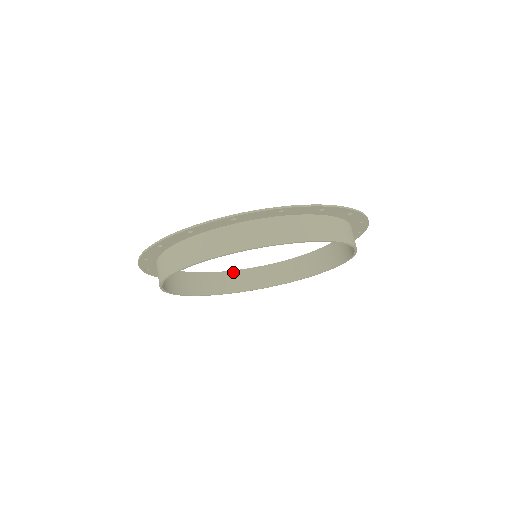
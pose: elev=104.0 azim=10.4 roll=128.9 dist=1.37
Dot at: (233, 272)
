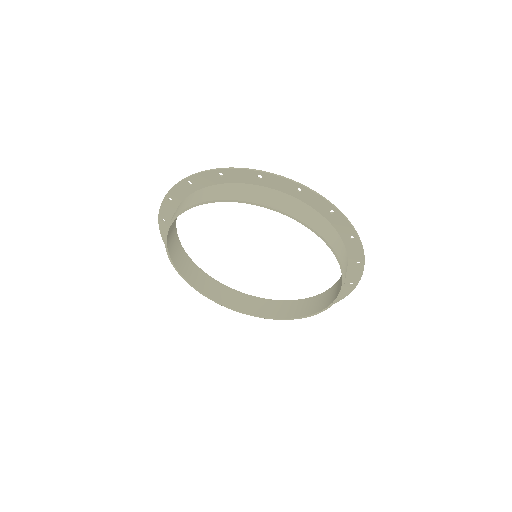
Dot at: (250, 296)
